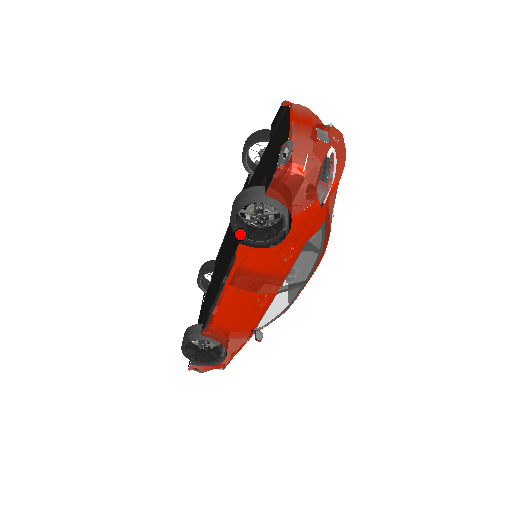
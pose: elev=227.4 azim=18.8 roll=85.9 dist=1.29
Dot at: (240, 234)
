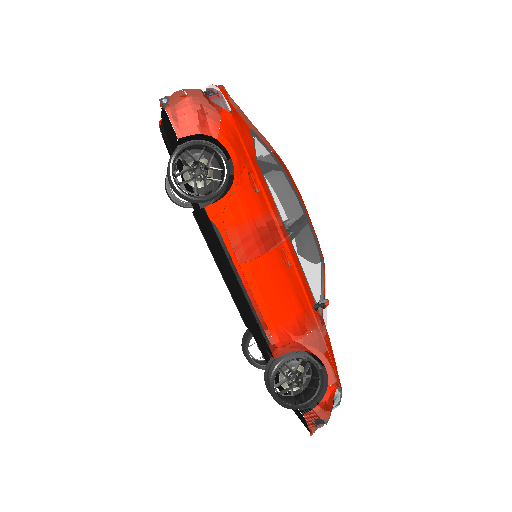
Dot at: (196, 197)
